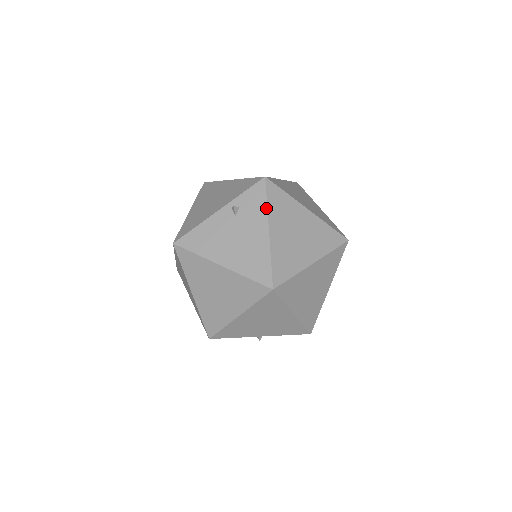
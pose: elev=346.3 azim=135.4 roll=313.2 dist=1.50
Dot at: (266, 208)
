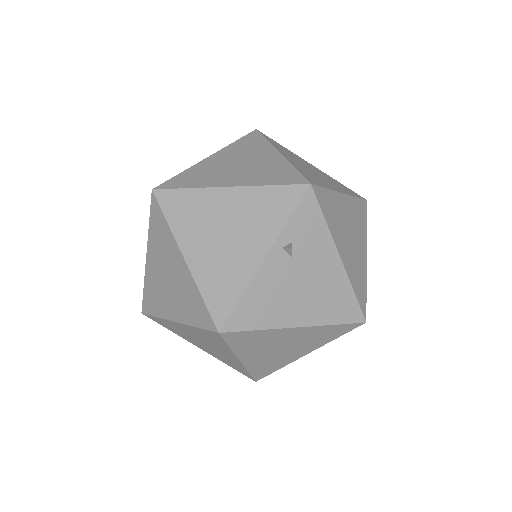
Dot at: (327, 229)
